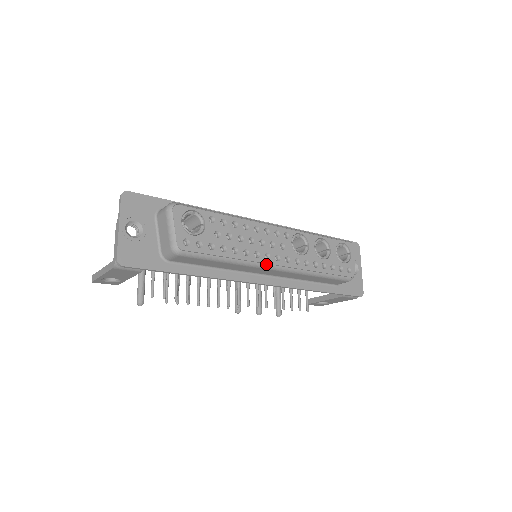
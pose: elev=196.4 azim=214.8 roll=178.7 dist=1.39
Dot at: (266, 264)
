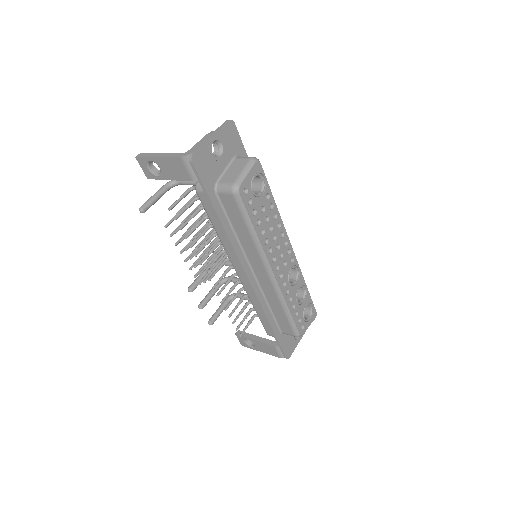
Dot at: (269, 263)
